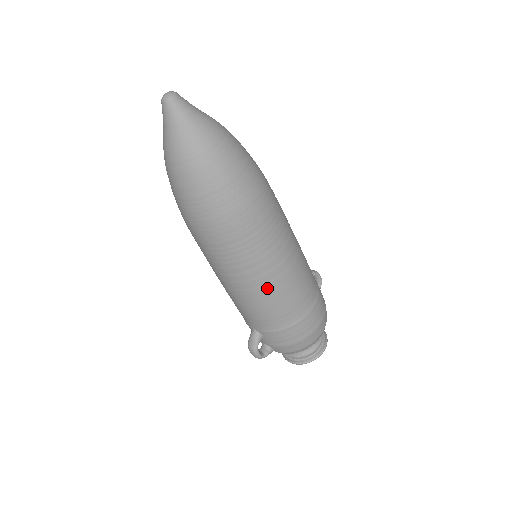
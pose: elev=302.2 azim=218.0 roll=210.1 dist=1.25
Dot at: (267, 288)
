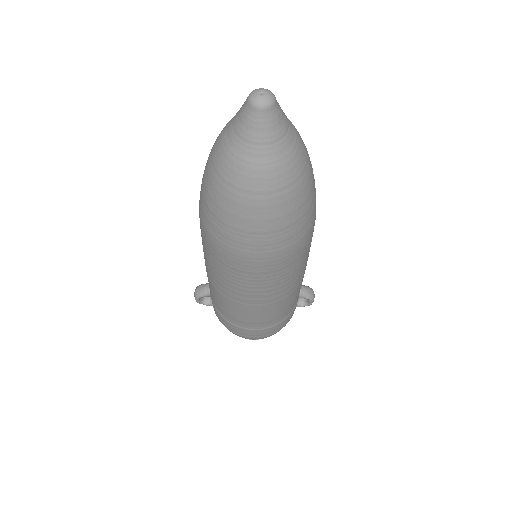
Dot at: (224, 296)
